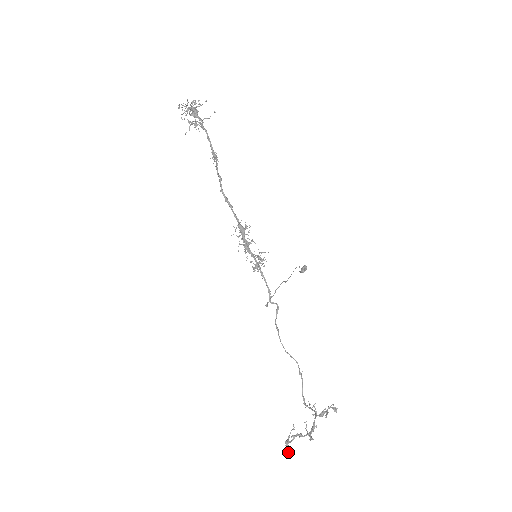
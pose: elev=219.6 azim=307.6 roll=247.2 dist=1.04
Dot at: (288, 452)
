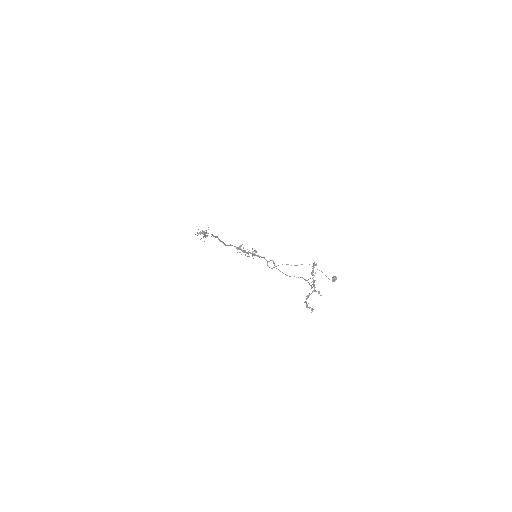
Dot at: (311, 310)
